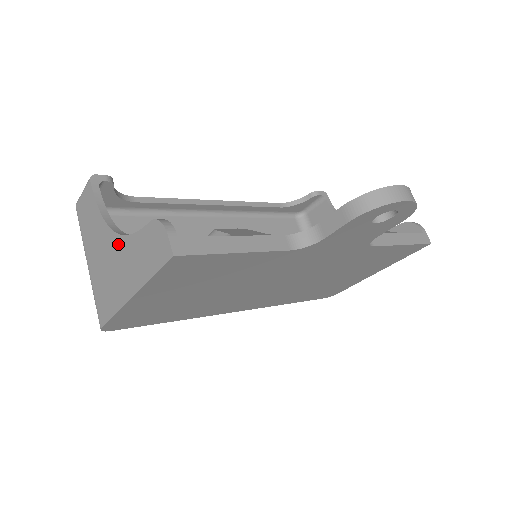
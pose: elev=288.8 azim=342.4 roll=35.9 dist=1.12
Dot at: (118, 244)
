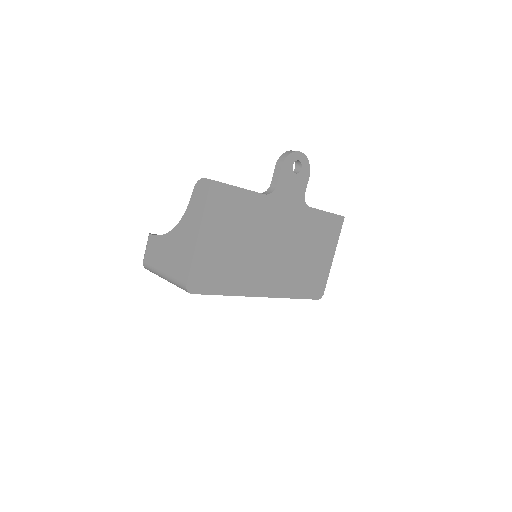
Dot at: (180, 227)
